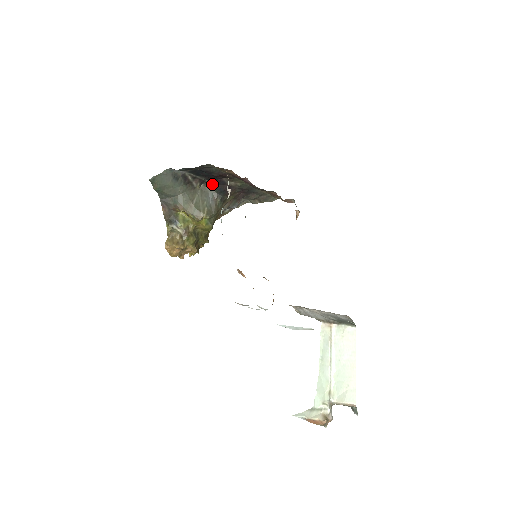
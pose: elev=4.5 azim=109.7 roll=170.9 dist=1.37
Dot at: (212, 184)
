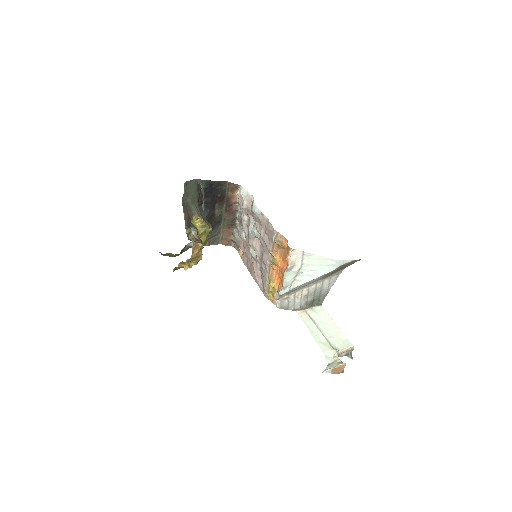
Dot at: (204, 209)
